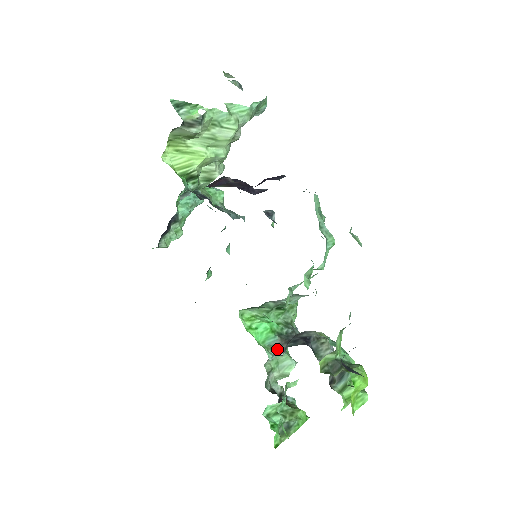
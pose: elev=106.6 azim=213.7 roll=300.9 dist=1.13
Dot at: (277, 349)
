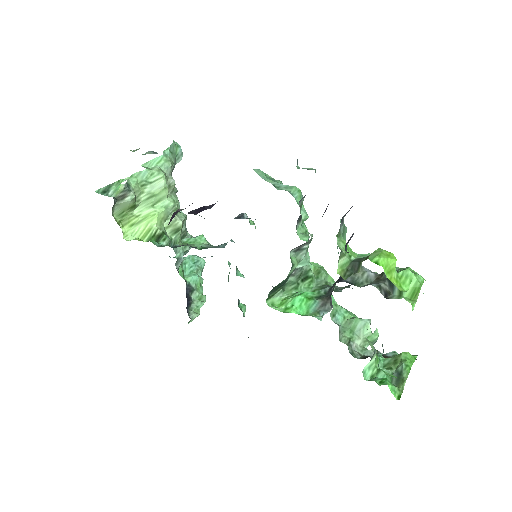
Dot at: (324, 309)
